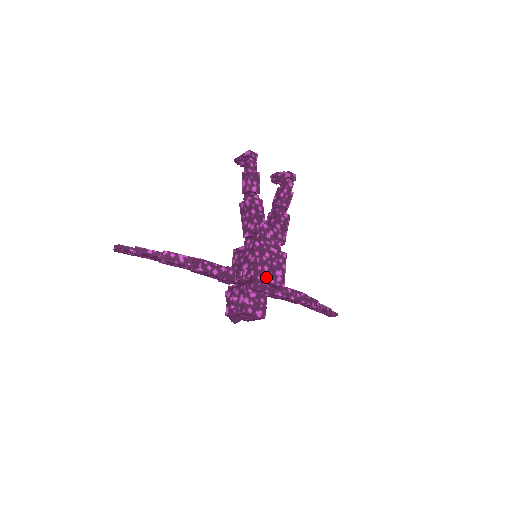
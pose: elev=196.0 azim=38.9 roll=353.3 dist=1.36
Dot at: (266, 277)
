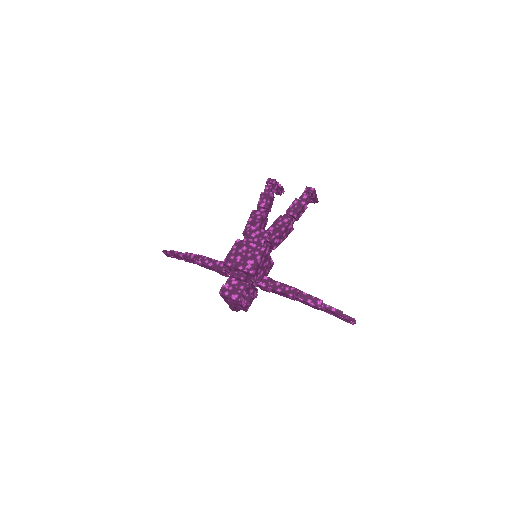
Dot at: (236, 264)
